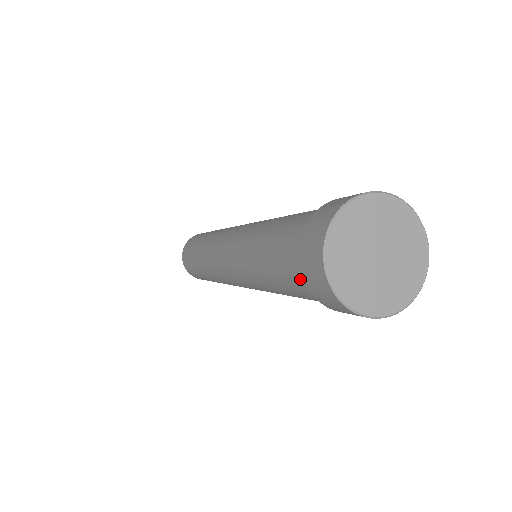
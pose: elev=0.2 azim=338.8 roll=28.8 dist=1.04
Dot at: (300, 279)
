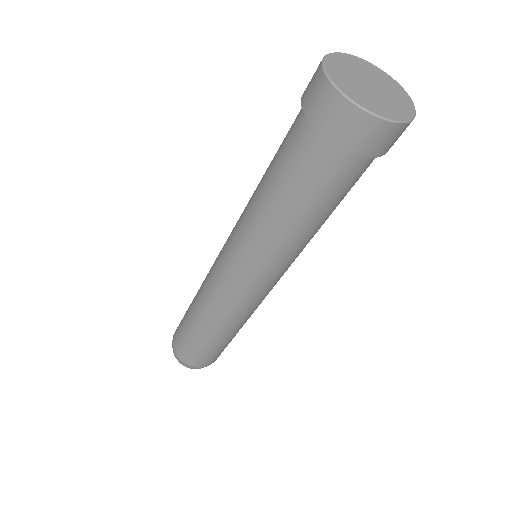
Dot at: (300, 130)
